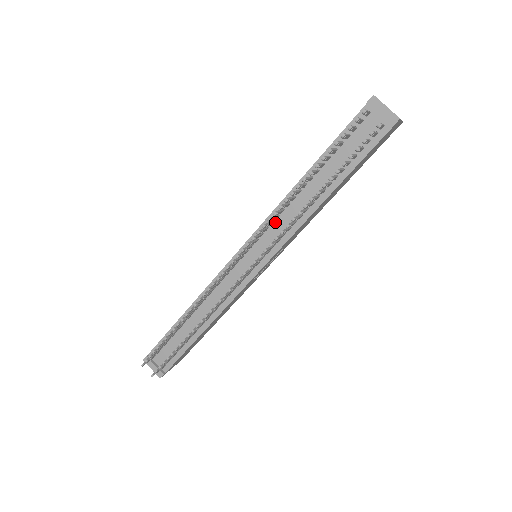
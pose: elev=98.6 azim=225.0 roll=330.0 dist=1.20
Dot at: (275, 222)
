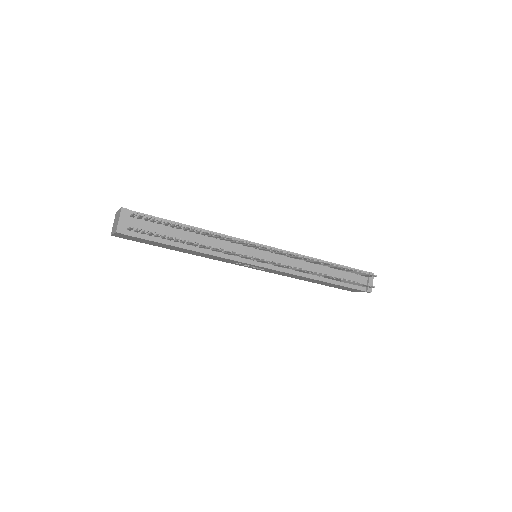
Dot at: (292, 258)
